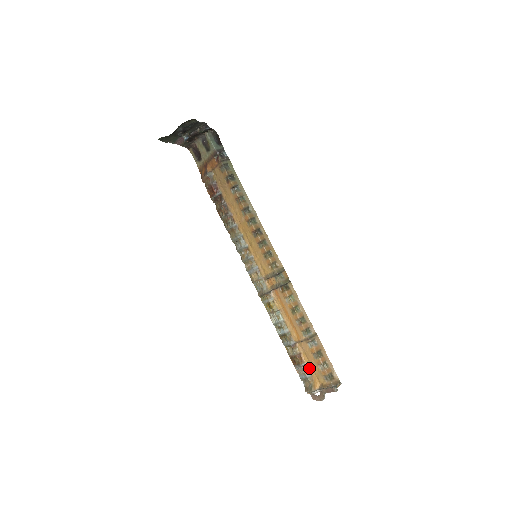
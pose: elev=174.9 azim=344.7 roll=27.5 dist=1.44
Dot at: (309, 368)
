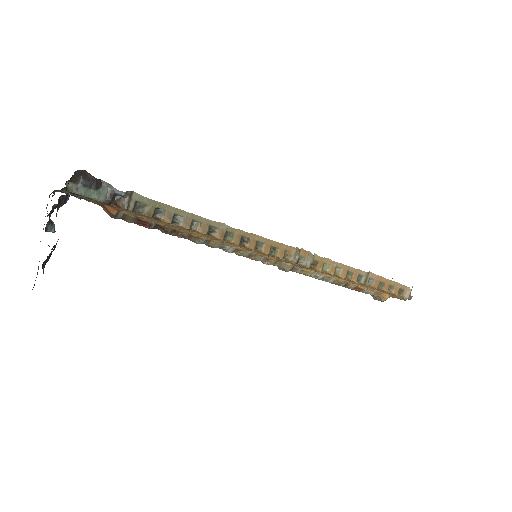
Dot at: (371, 290)
